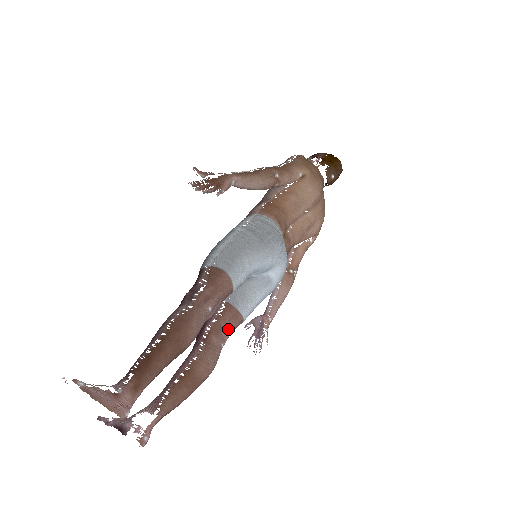
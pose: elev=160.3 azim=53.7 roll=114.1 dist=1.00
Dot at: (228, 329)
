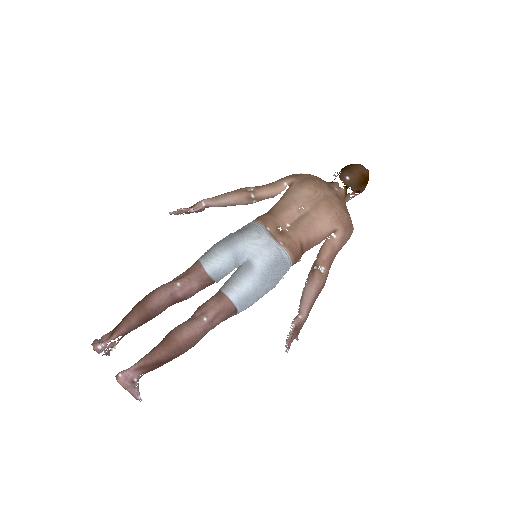
Dot at: (212, 307)
